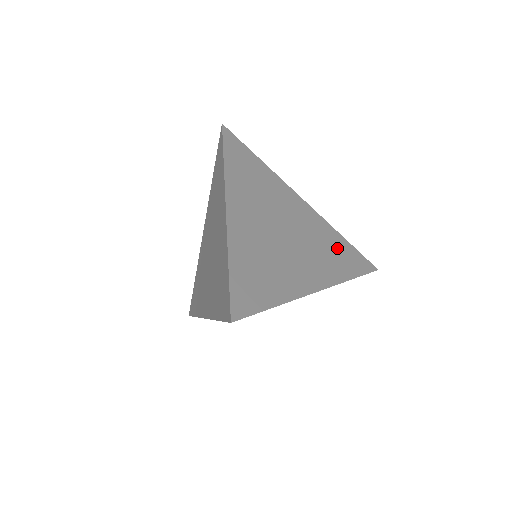
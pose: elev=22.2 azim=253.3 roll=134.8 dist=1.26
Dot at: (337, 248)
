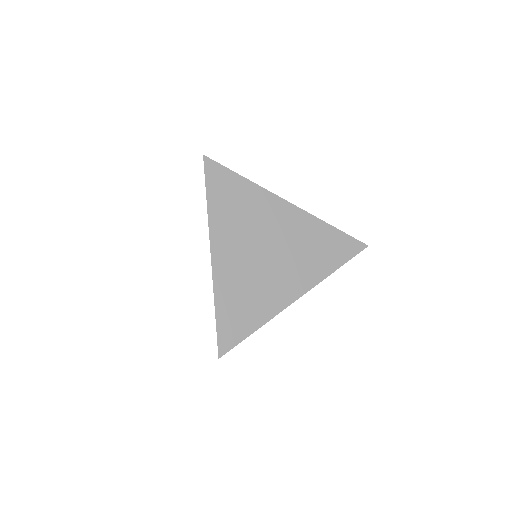
Dot at: occluded
